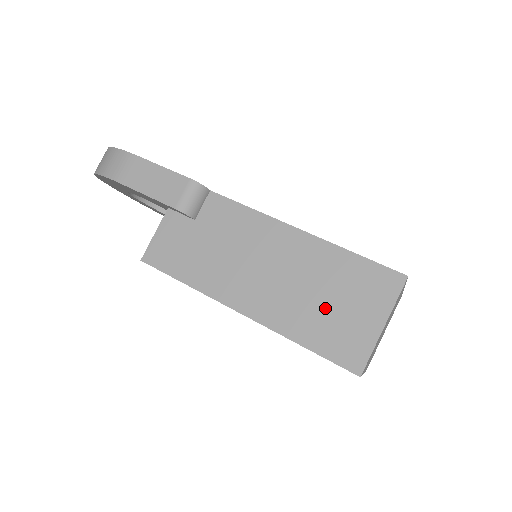
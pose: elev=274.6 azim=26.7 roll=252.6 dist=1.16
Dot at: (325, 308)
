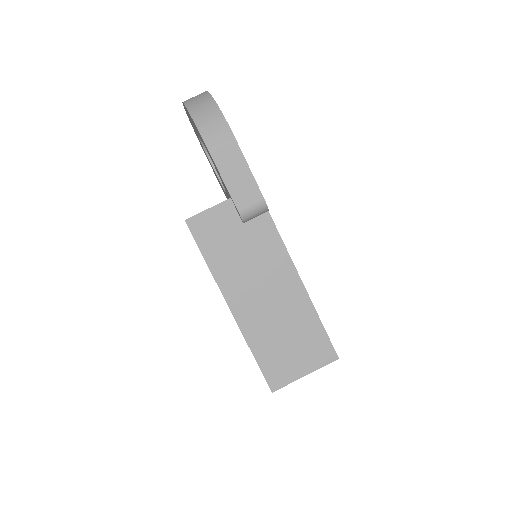
Dot at: (282, 343)
